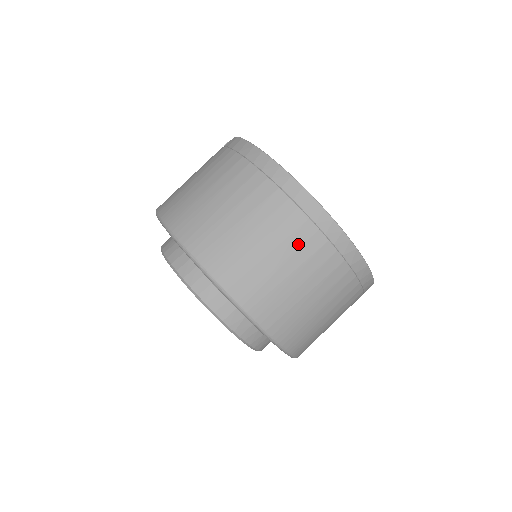
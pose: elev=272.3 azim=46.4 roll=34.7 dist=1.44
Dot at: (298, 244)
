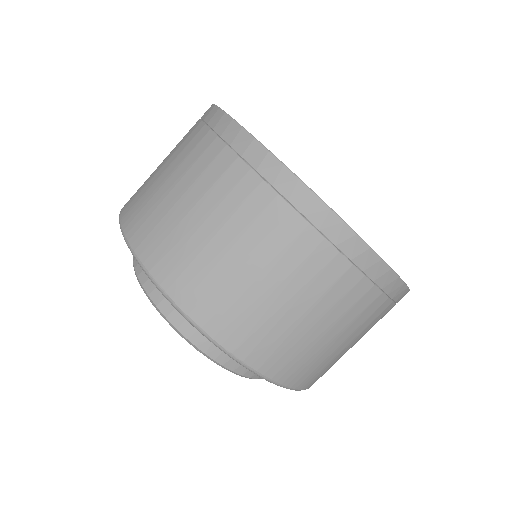
Dot at: (265, 231)
